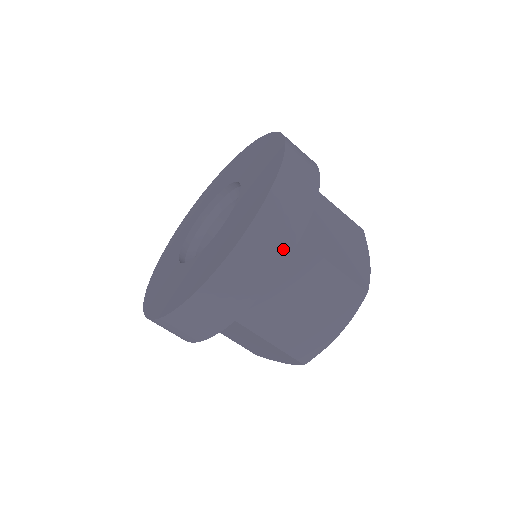
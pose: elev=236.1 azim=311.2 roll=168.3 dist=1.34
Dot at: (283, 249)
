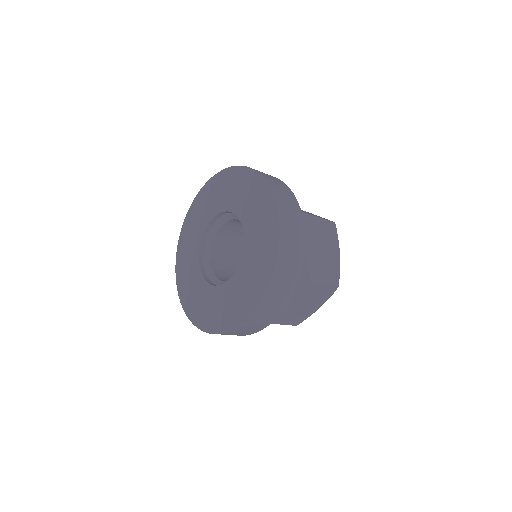
Dot at: occluded
